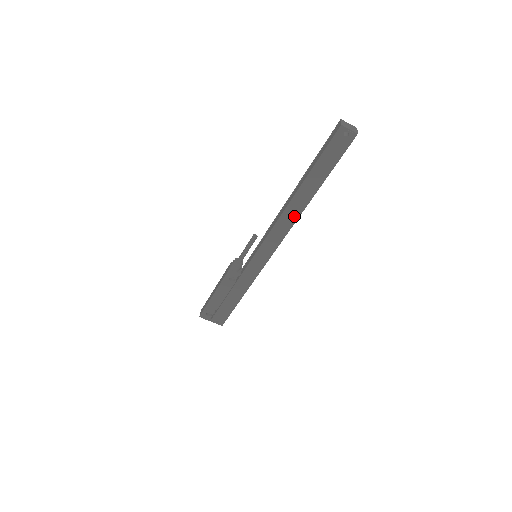
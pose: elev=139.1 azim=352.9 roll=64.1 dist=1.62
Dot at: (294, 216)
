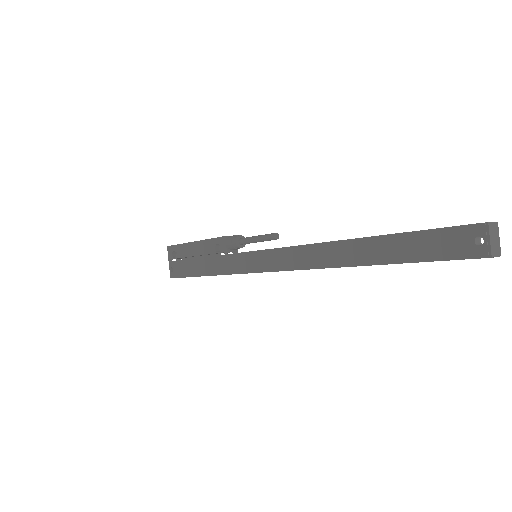
Dot at: (323, 261)
